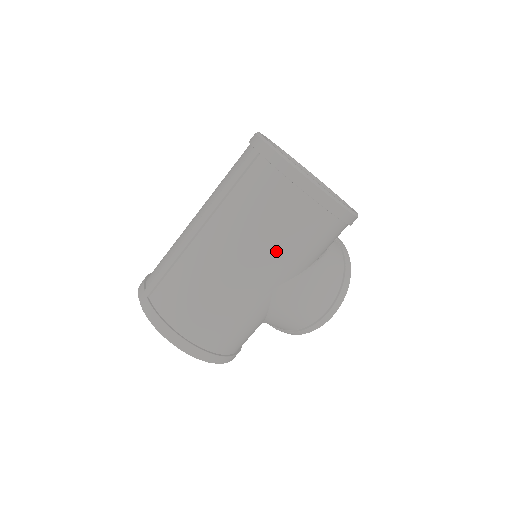
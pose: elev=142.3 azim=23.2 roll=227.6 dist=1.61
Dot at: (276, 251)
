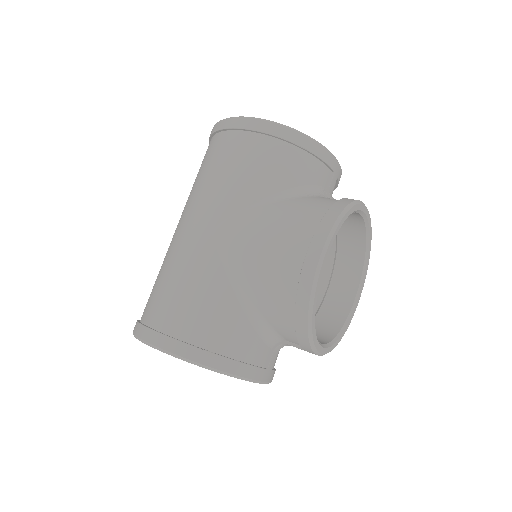
Dot at: (203, 190)
